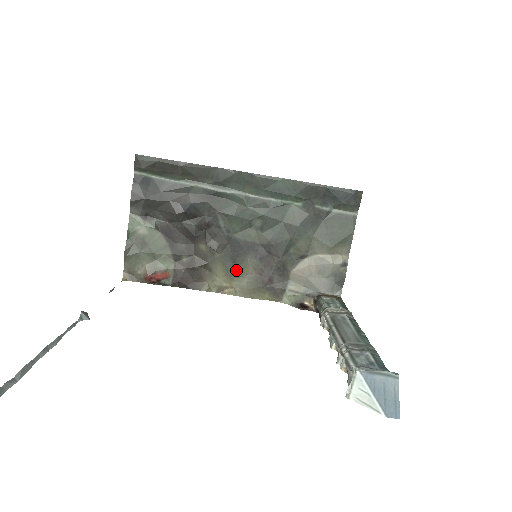
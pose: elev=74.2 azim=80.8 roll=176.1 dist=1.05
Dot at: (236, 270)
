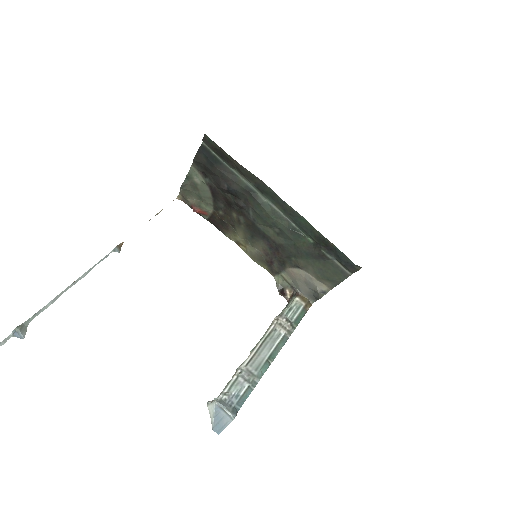
Dot at: (252, 241)
